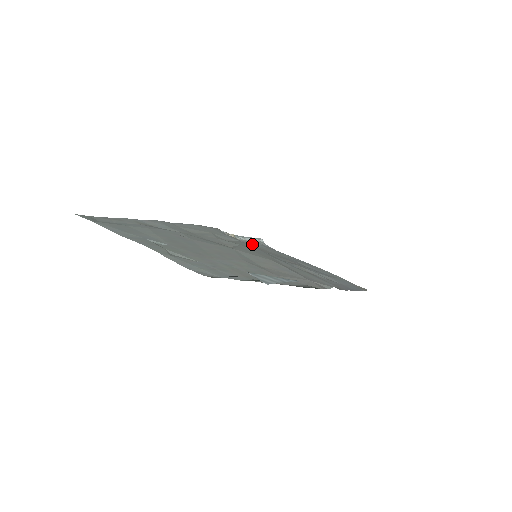
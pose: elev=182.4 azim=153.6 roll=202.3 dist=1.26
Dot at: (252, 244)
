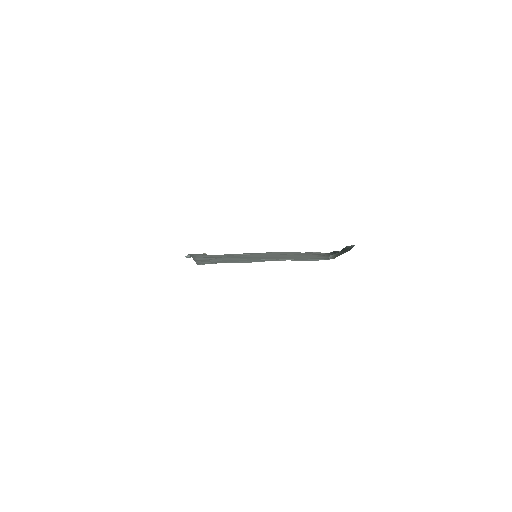
Dot at: occluded
